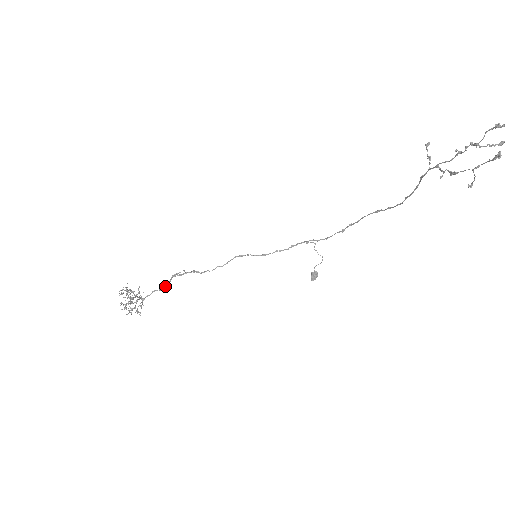
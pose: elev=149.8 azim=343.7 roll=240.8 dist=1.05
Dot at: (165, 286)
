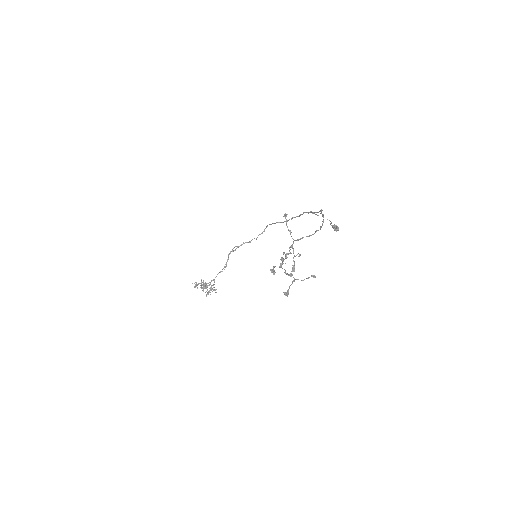
Dot at: (225, 266)
